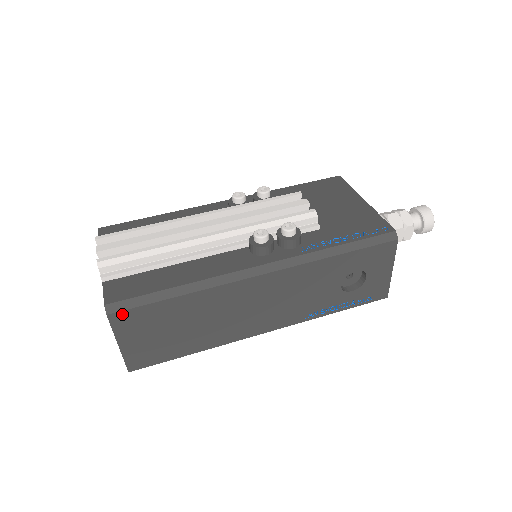
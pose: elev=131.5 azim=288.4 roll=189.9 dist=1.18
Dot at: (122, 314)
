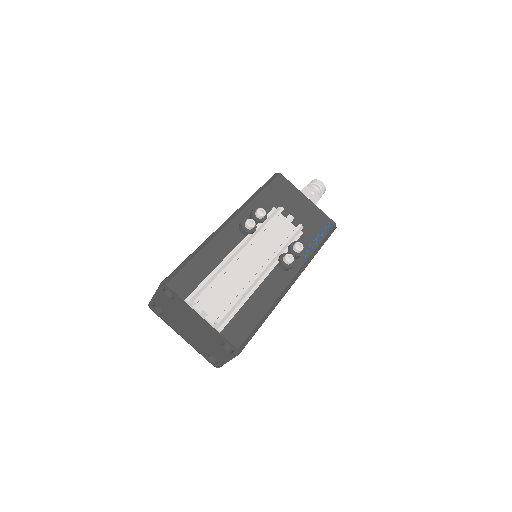
Dot at: occluded
